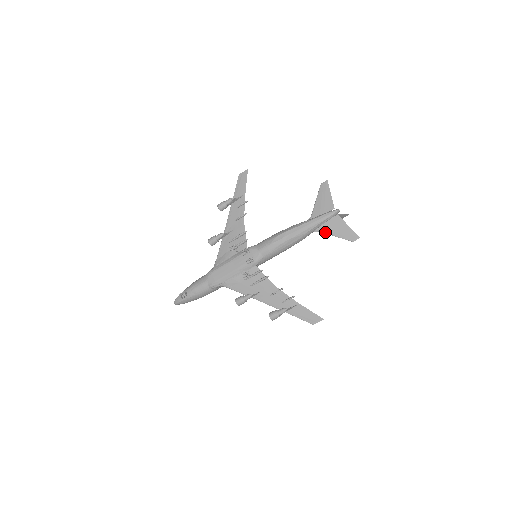
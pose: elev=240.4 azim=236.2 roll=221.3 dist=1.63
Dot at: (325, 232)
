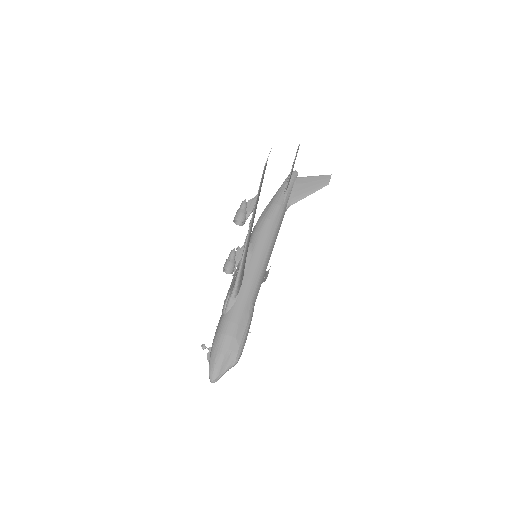
Dot at: (288, 181)
